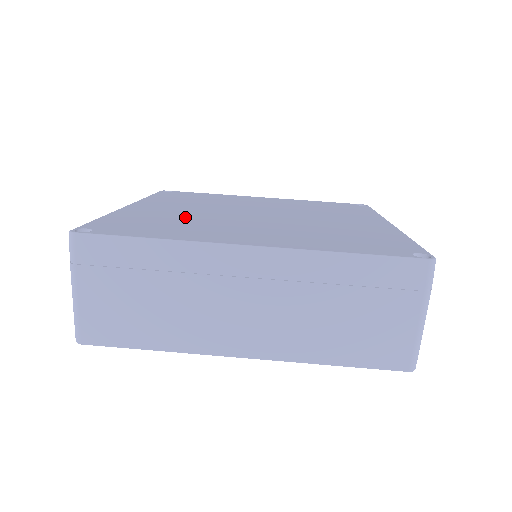
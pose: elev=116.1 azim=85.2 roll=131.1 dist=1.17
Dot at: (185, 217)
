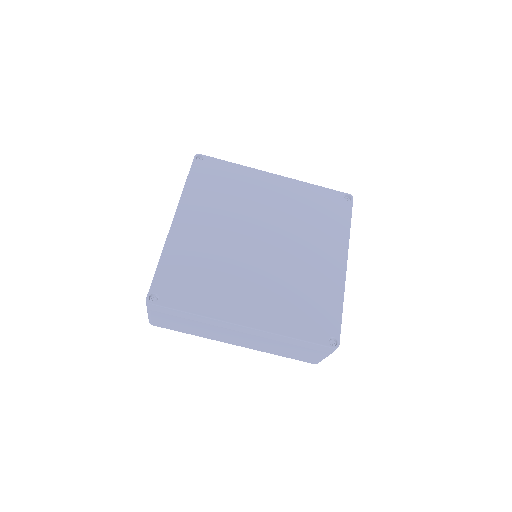
Dot at: (211, 257)
